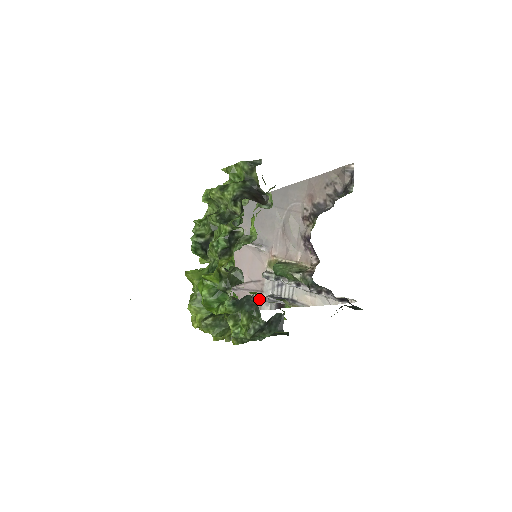
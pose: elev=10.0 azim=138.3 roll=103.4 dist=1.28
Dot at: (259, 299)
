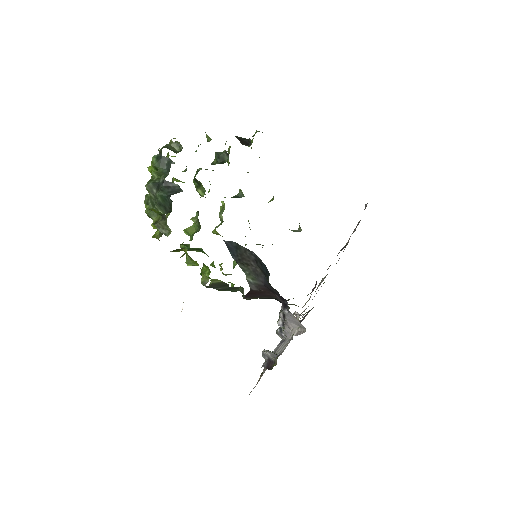
Dot at: occluded
